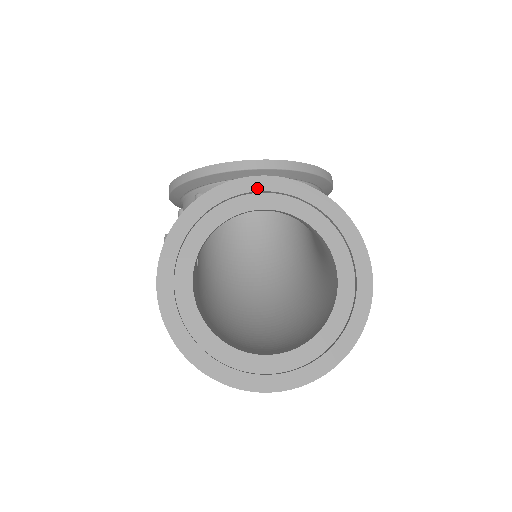
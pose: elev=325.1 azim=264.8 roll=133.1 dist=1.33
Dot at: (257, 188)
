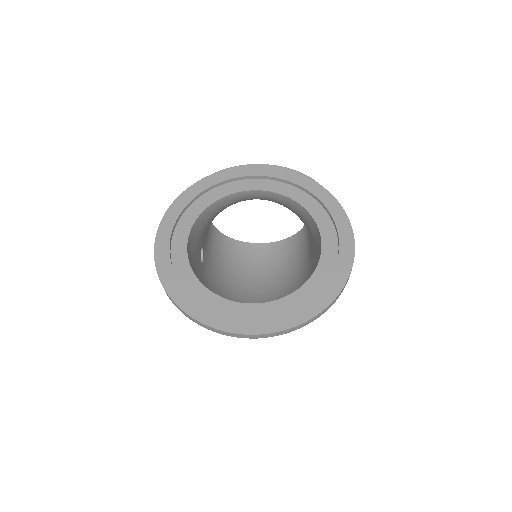
Dot at: (252, 173)
